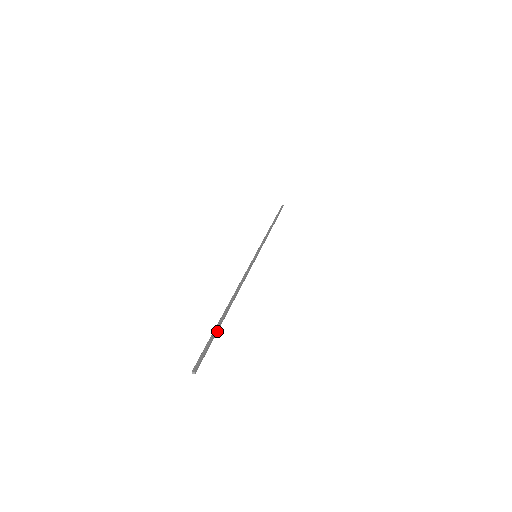
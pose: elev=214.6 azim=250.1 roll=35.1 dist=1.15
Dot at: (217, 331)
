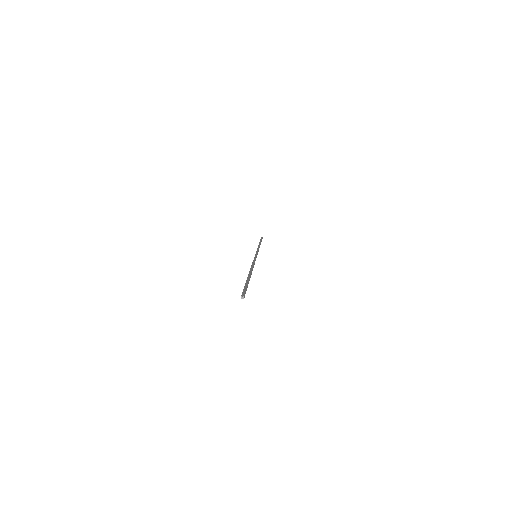
Dot at: (248, 283)
